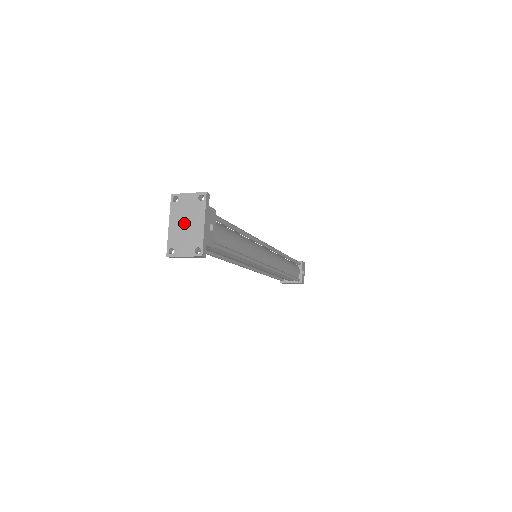
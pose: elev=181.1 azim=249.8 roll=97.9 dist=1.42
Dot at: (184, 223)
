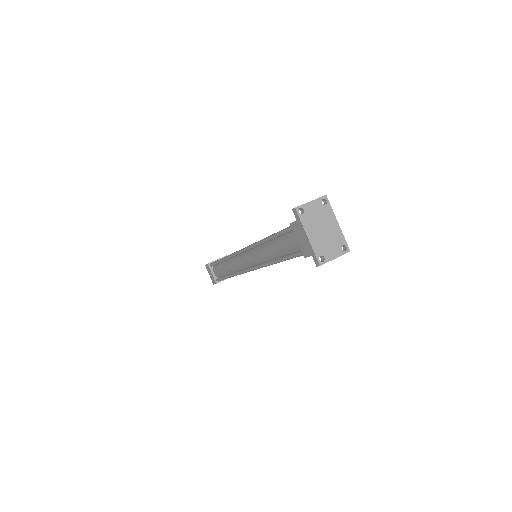
Dot at: (321, 229)
